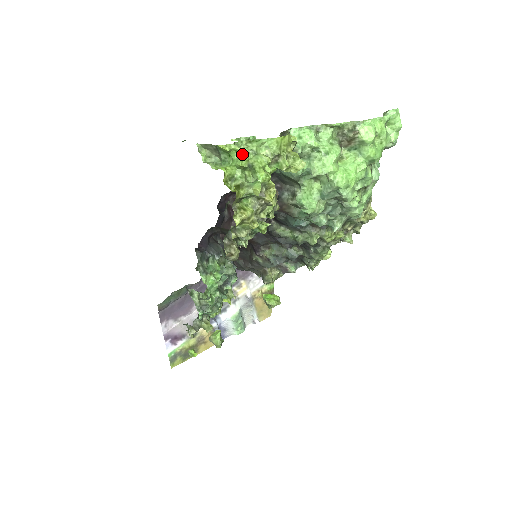
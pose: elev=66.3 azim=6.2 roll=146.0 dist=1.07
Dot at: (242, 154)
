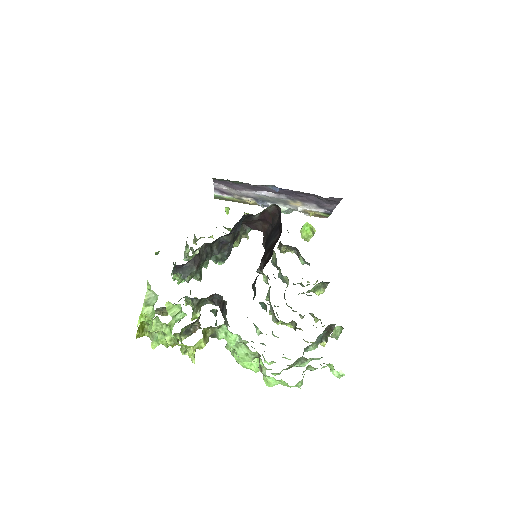
Dot at: (151, 330)
